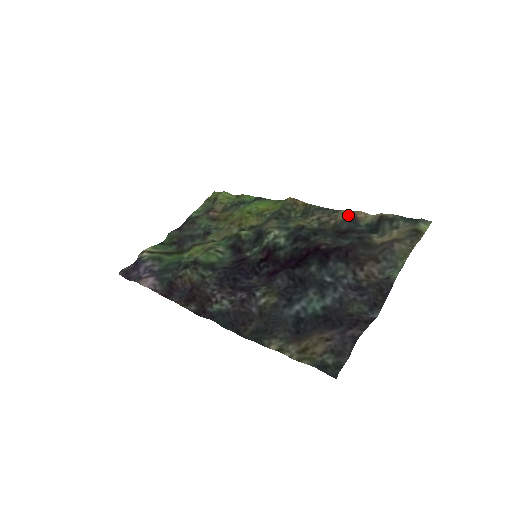
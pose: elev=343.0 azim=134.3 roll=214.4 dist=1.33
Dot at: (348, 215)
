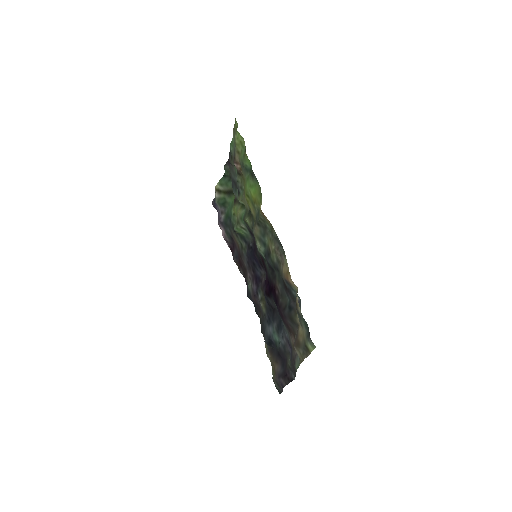
Dot at: (283, 277)
